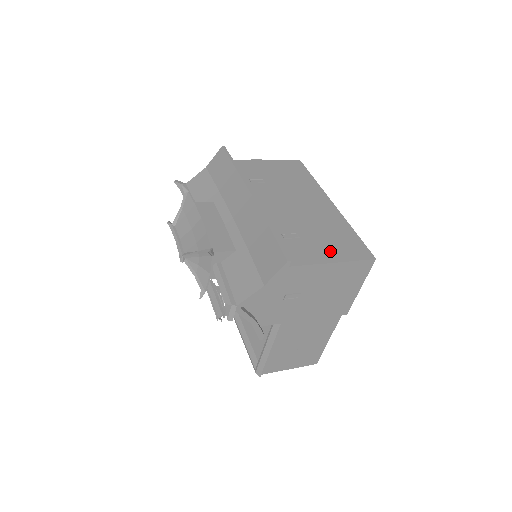
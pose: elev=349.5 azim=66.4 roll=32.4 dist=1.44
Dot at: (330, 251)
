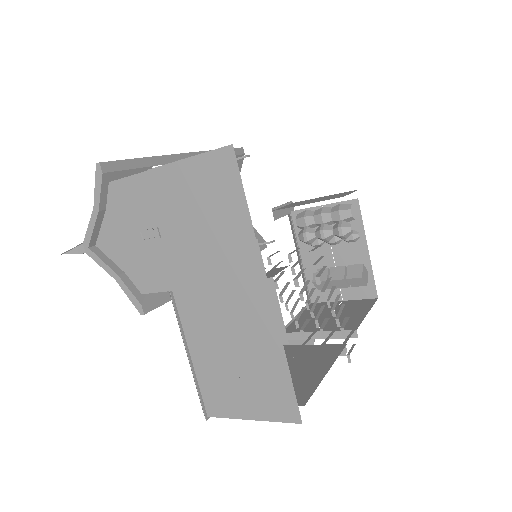
Dot at: occluded
